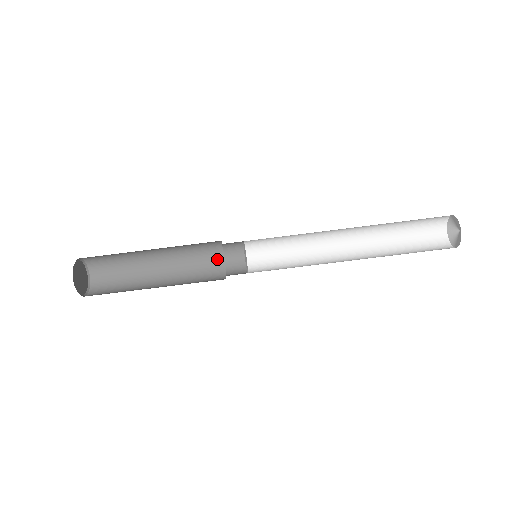
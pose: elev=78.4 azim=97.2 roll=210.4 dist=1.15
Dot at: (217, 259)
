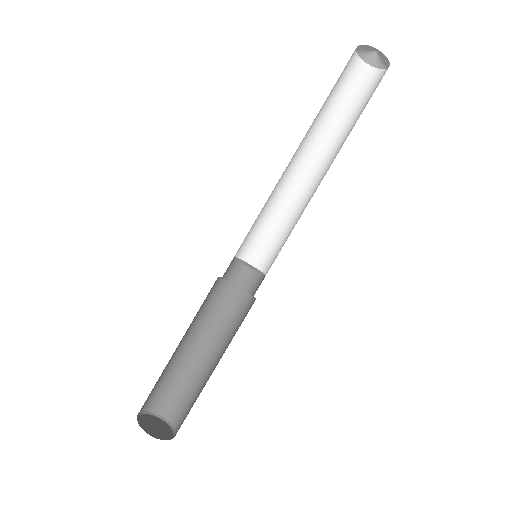
Dot at: (243, 300)
